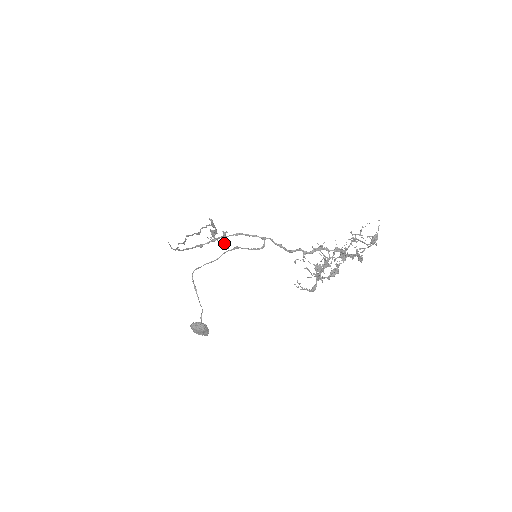
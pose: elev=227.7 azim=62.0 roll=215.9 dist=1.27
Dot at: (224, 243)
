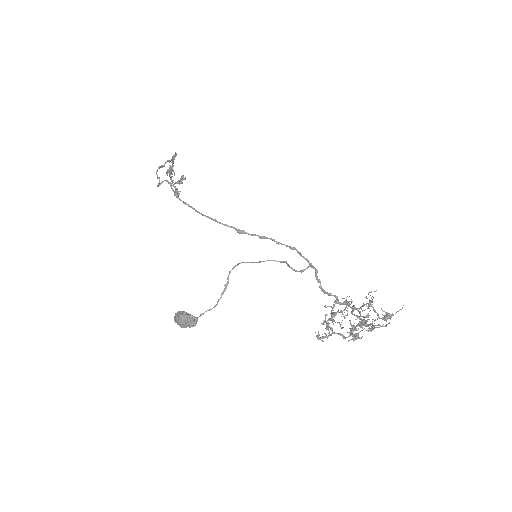
Dot at: (180, 191)
